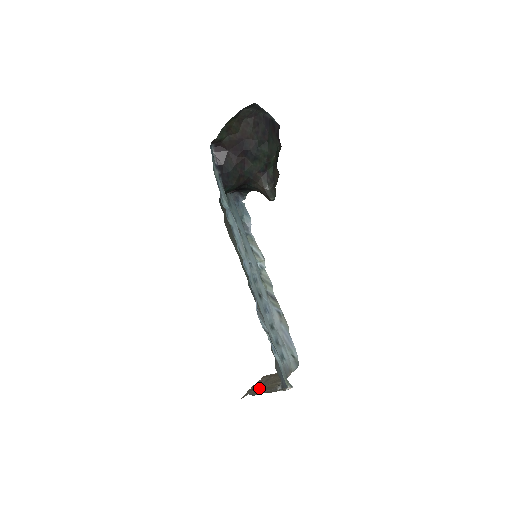
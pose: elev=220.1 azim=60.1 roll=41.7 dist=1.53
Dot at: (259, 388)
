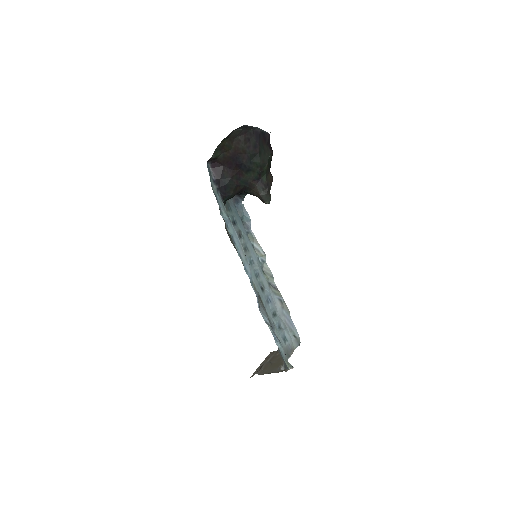
Dot at: (266, 367)
